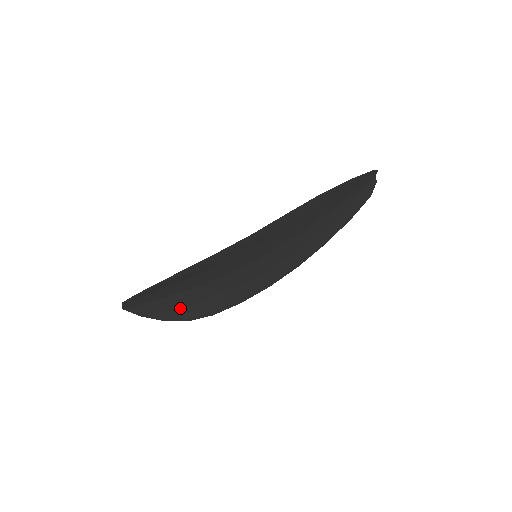
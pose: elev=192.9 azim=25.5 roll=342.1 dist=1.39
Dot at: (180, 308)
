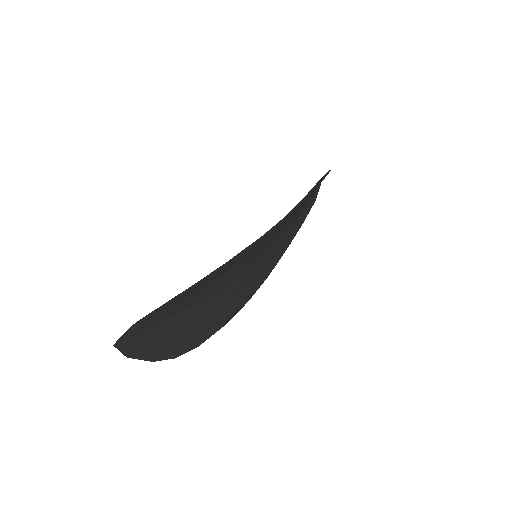
Dot at: (175, 337)
